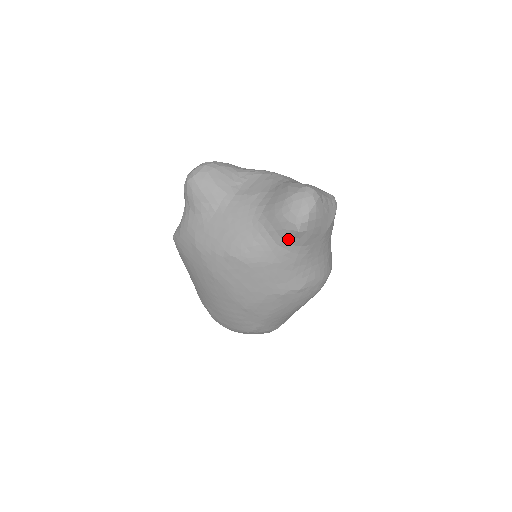
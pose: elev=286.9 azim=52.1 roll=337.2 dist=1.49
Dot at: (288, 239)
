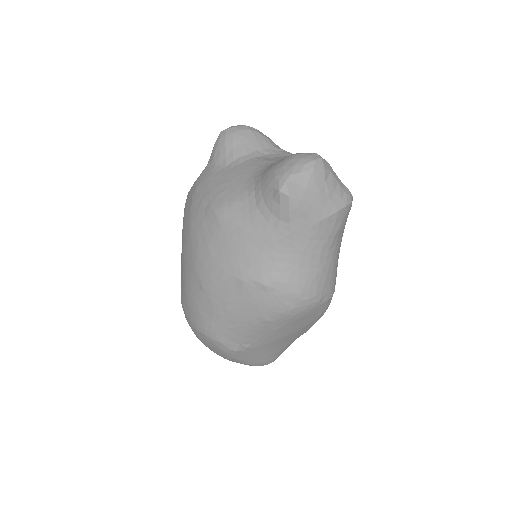
Dot at: (269, 202)
